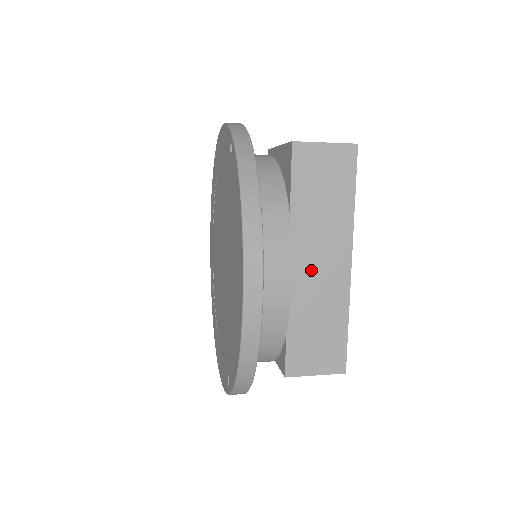
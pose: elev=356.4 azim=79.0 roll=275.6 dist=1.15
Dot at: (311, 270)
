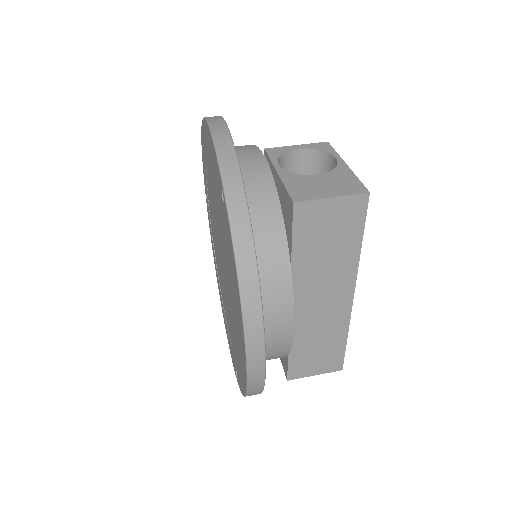
Dot at: (313, 307)
